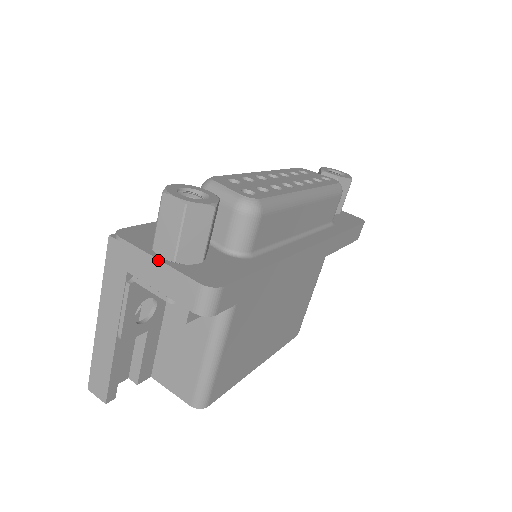
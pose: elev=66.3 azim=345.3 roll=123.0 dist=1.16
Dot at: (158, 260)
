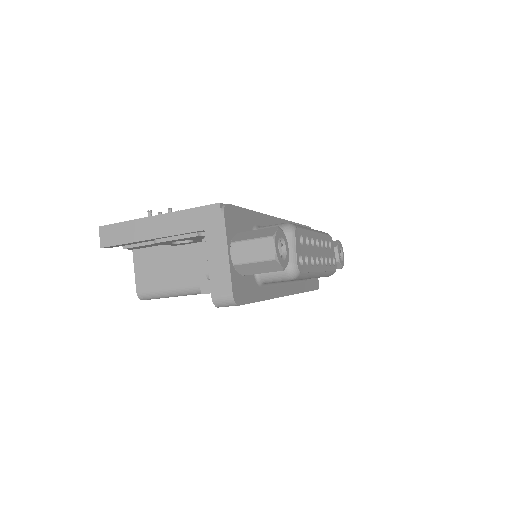
Dot at: (228, 254)
